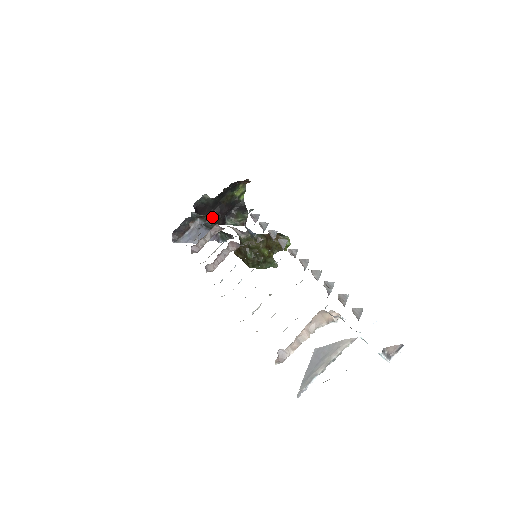
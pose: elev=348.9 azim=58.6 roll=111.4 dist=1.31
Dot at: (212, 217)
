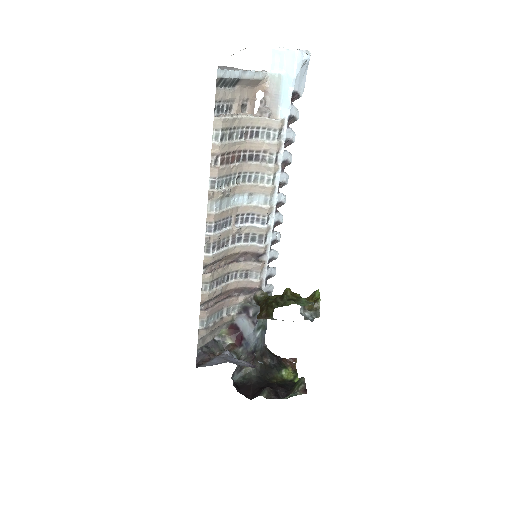
Dot at: (259, 391)
